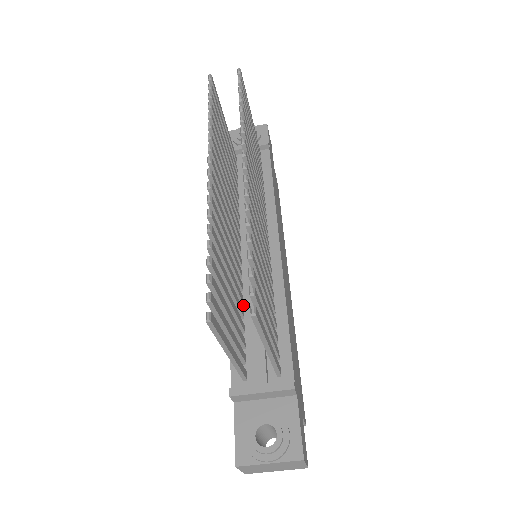
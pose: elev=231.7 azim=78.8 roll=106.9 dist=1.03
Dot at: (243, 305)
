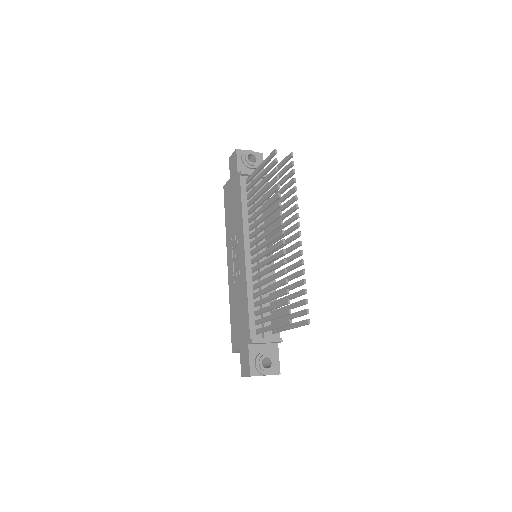
Dot at: (255, 290)
